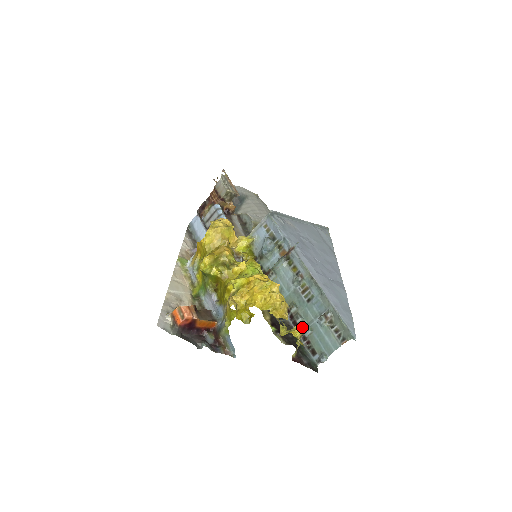
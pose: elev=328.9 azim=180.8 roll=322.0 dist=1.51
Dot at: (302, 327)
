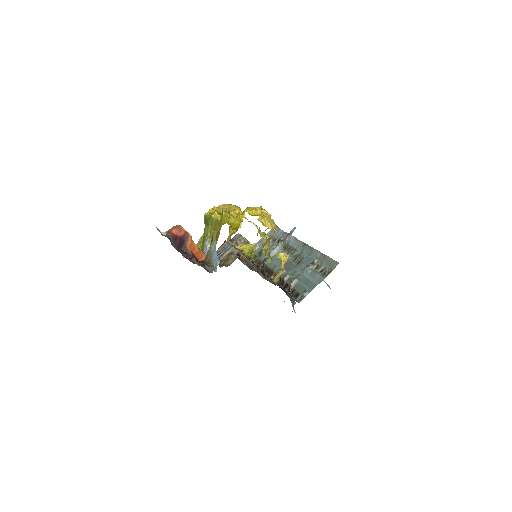
Dot at: (289, 282)
